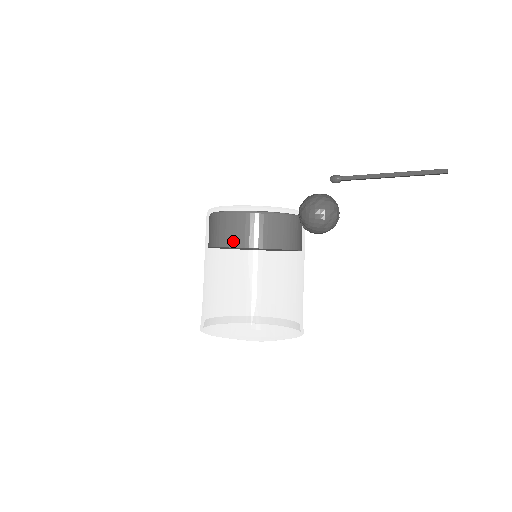
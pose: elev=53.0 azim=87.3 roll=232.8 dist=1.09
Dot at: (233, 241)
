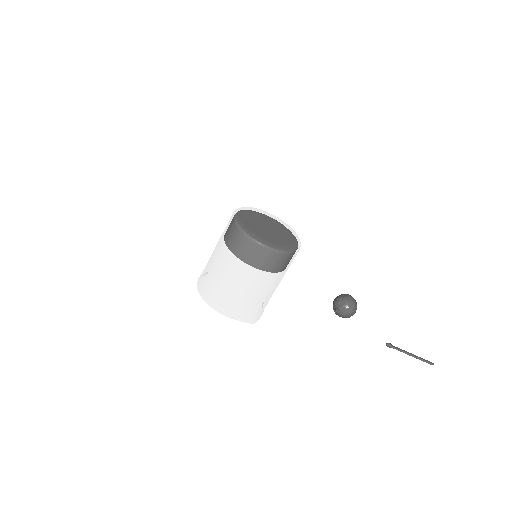
Dot at: (262, 268)
